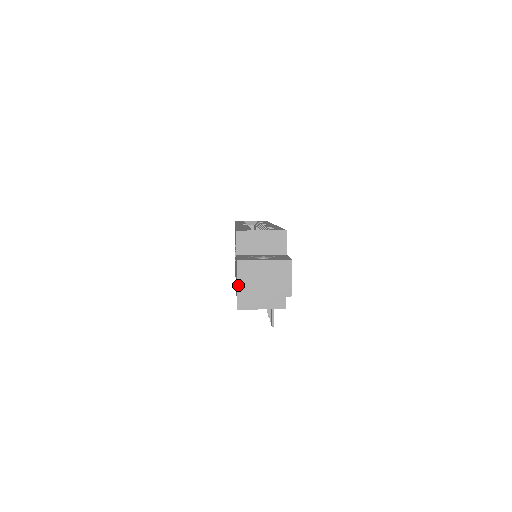
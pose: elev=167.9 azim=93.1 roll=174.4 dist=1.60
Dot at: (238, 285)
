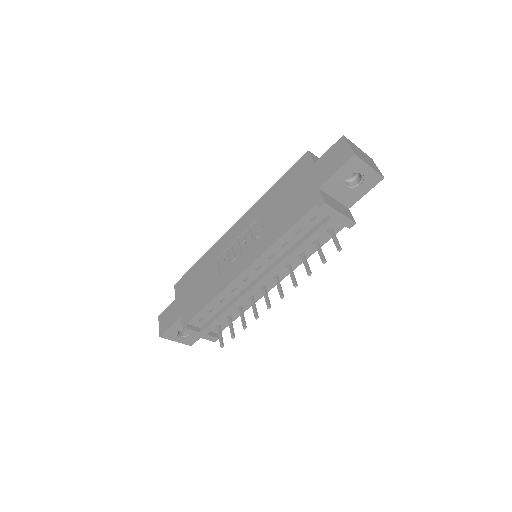
Dot at: (351, 148)
